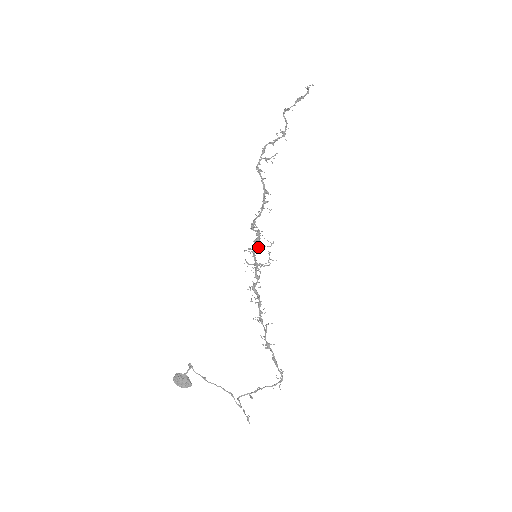
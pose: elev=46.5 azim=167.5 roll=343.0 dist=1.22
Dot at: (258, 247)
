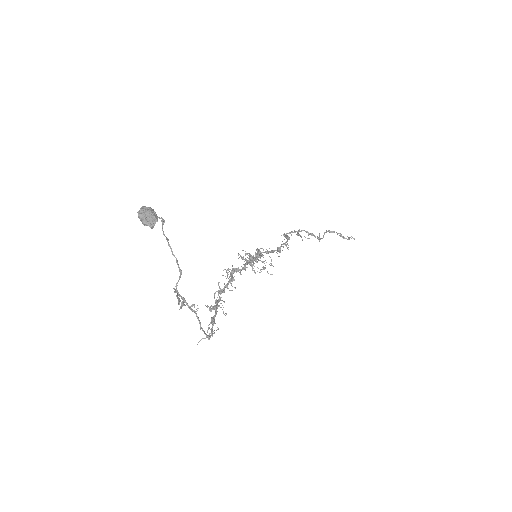
Dot at: (256, 259)
